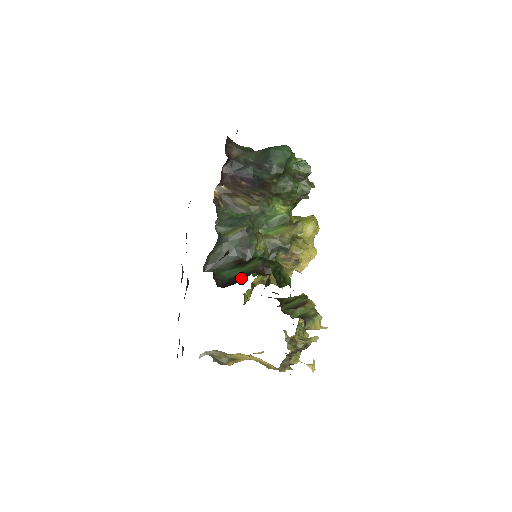
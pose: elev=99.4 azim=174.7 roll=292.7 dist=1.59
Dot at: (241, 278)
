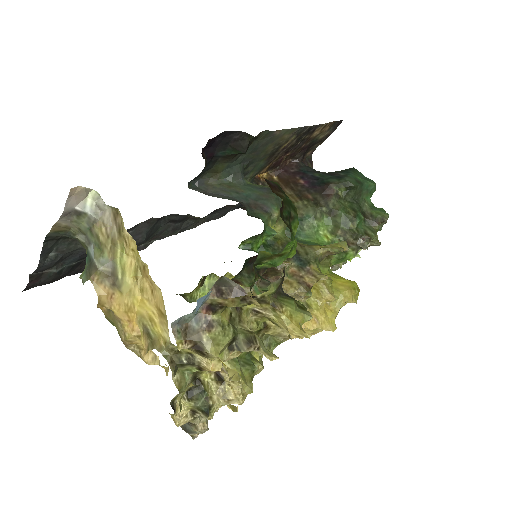
Dot at: occluded
